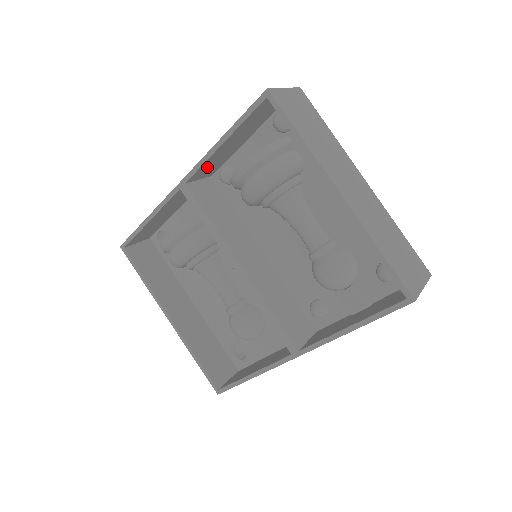
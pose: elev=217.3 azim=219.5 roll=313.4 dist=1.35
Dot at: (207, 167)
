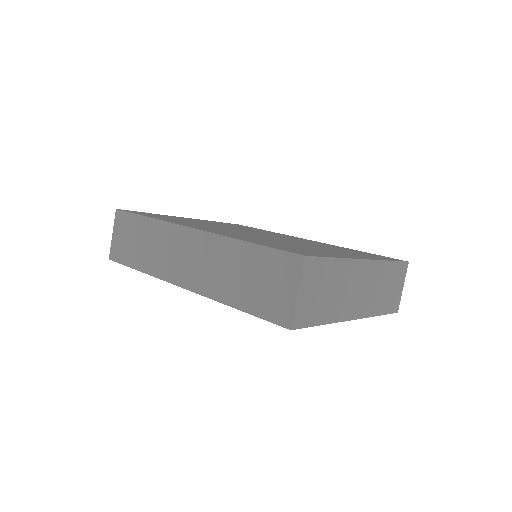
Dot at: occluded
